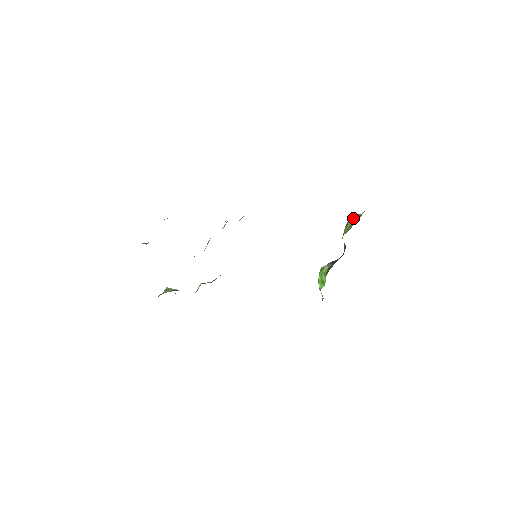
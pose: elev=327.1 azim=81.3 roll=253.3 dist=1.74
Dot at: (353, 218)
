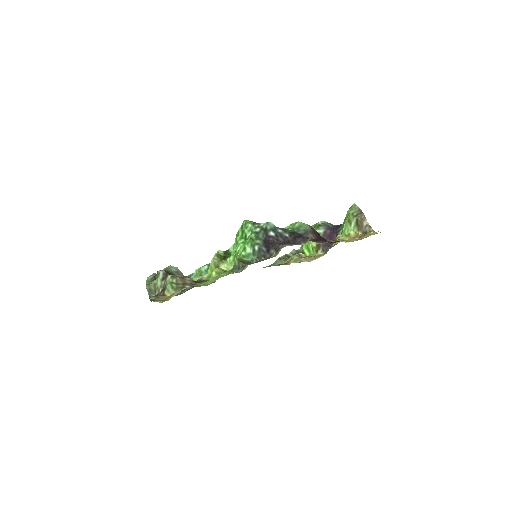
Dot at: (358, 225)
